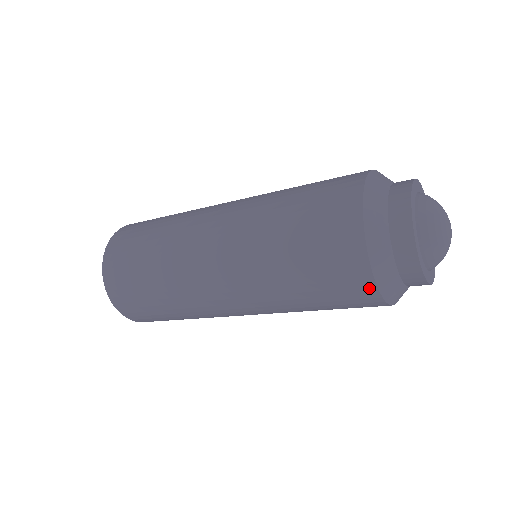
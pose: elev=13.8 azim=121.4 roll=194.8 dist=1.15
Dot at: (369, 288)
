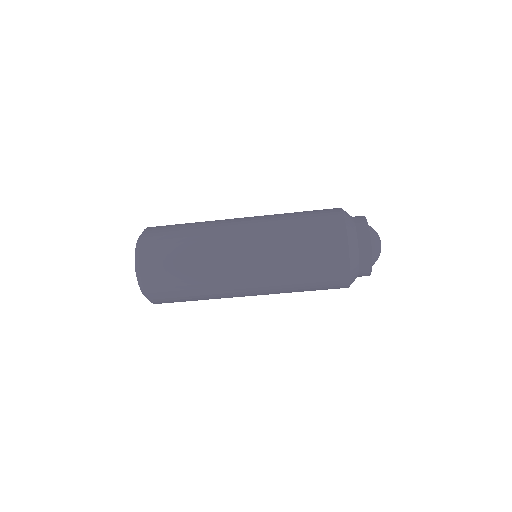
Dot at: (345, 262)
